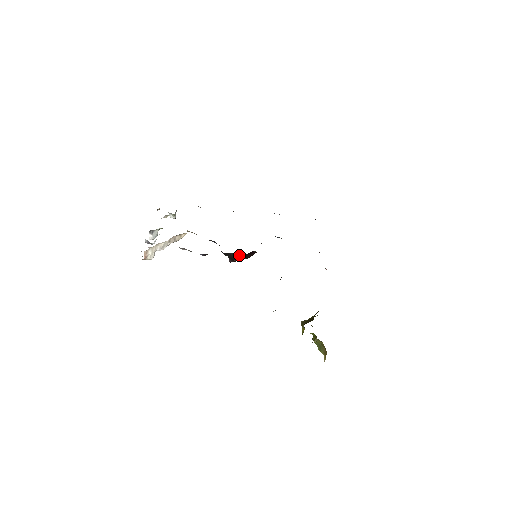
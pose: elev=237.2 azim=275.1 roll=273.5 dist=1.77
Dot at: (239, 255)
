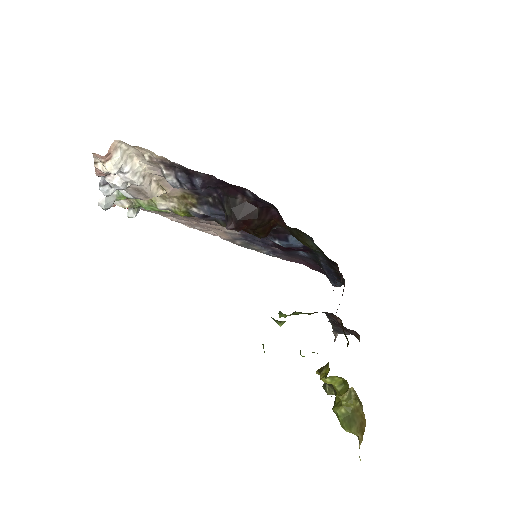
Dot at: (250, 207)
